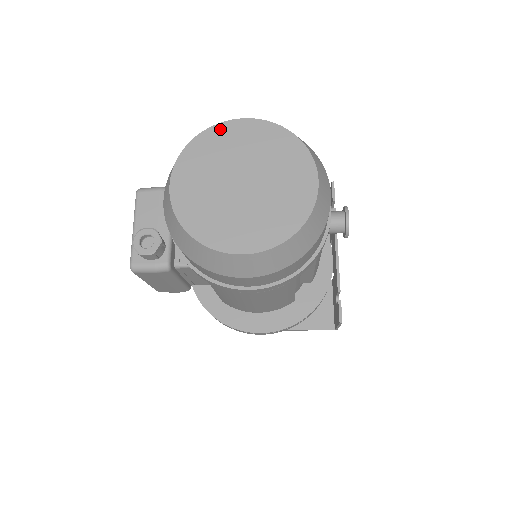
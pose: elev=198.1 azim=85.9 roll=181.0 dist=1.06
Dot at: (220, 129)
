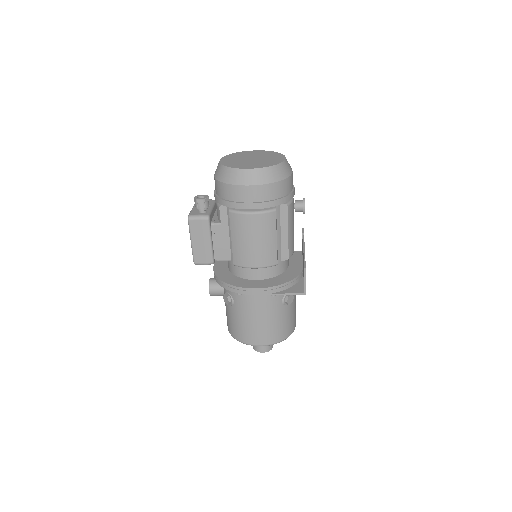
Dot at: (244, 152)
